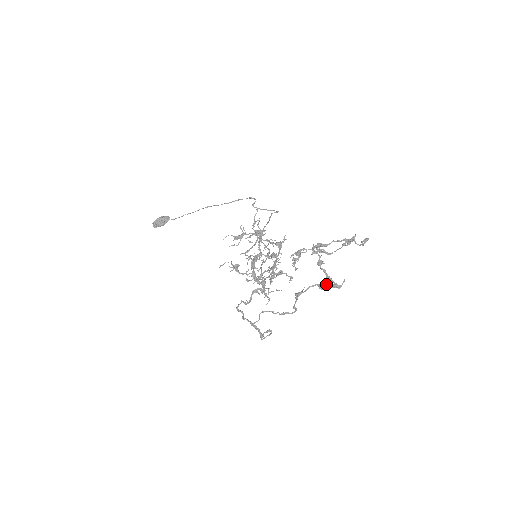
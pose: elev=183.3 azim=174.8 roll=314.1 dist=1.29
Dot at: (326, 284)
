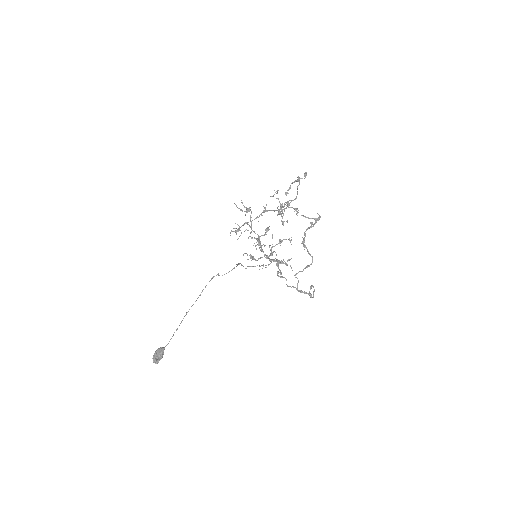
Dot at: (311, 222)
